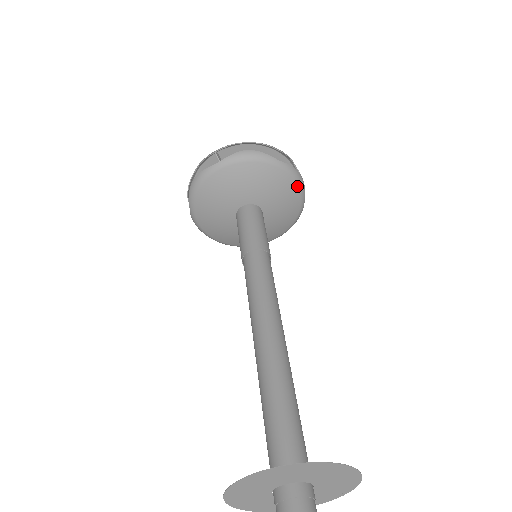
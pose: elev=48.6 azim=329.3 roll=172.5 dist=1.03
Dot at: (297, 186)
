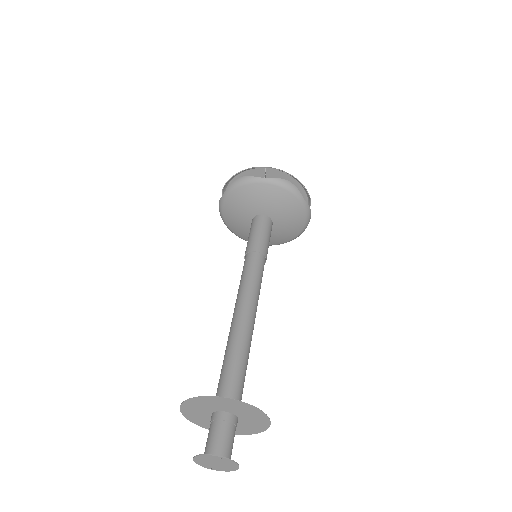
Dot at: (305, 222)
